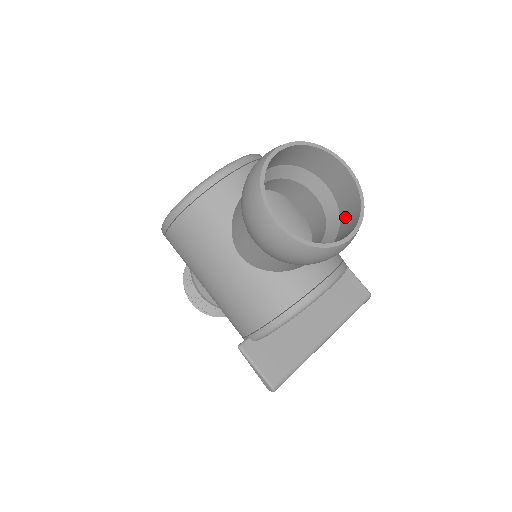
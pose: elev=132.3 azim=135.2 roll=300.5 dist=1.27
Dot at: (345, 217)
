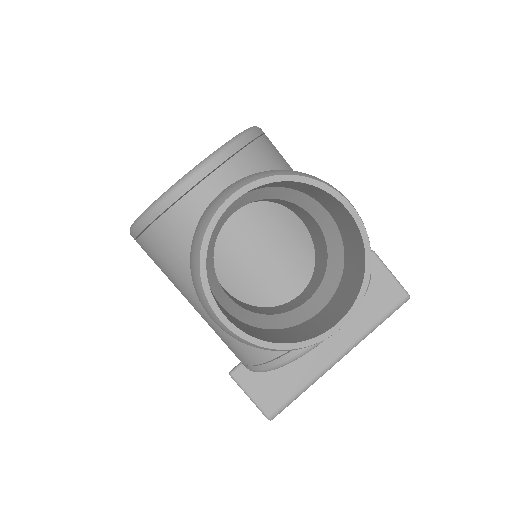
Dot at: (348, 268)
